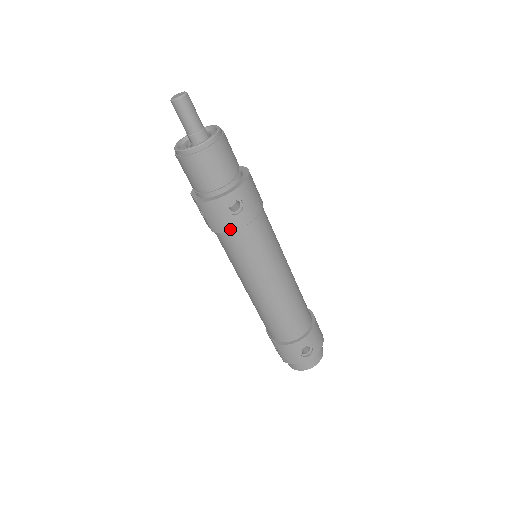
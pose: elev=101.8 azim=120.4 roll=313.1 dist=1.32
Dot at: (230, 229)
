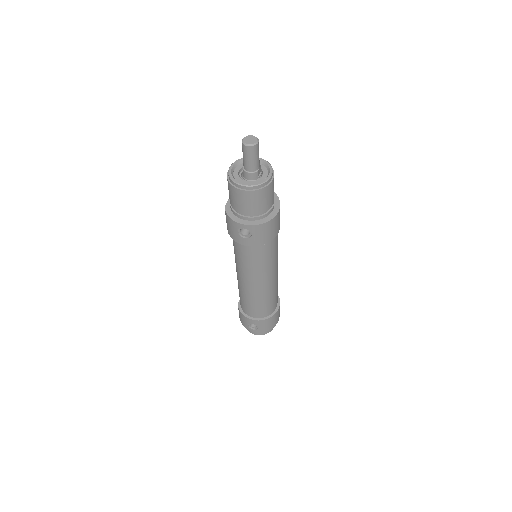
Dot at: (235, 240)
